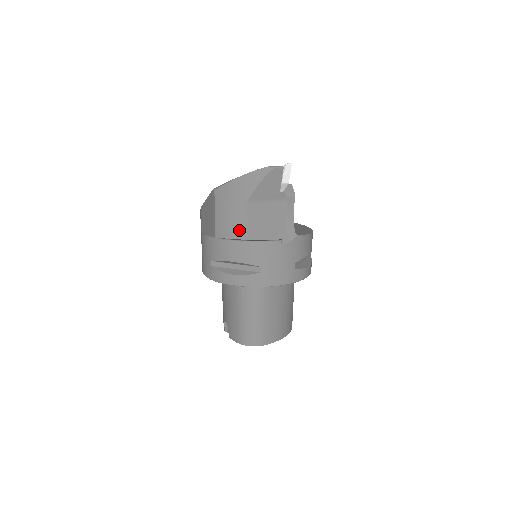
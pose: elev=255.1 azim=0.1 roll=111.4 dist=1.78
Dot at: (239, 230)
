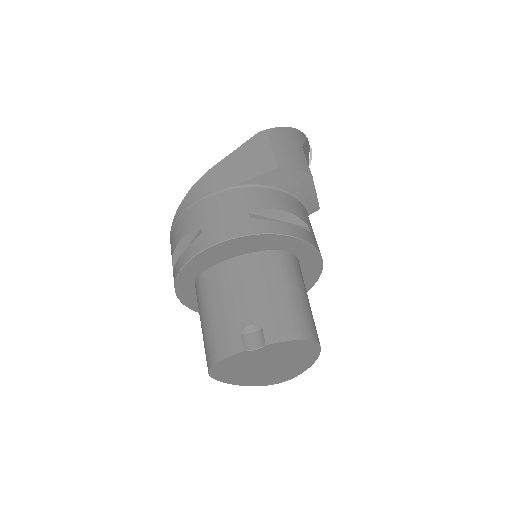
Dot at: (303, 166)
